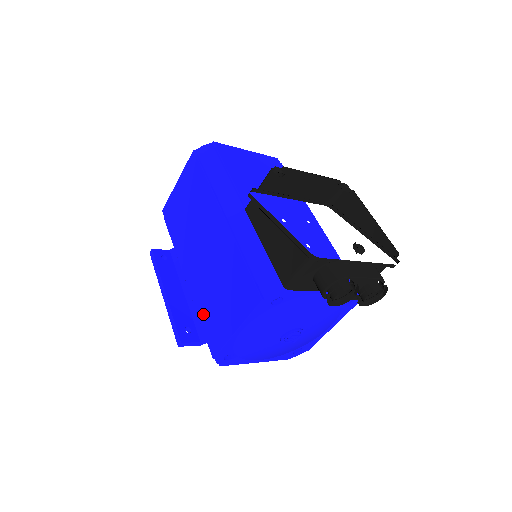
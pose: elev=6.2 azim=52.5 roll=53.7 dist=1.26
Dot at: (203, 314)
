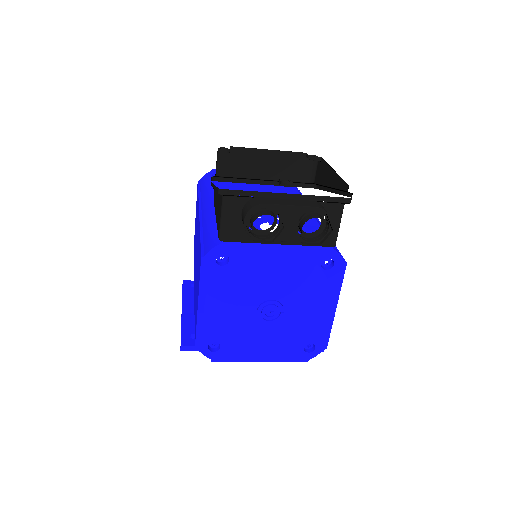
Dot at: occluded
